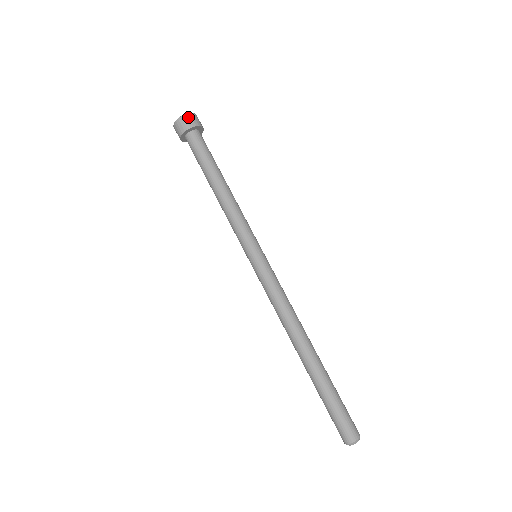
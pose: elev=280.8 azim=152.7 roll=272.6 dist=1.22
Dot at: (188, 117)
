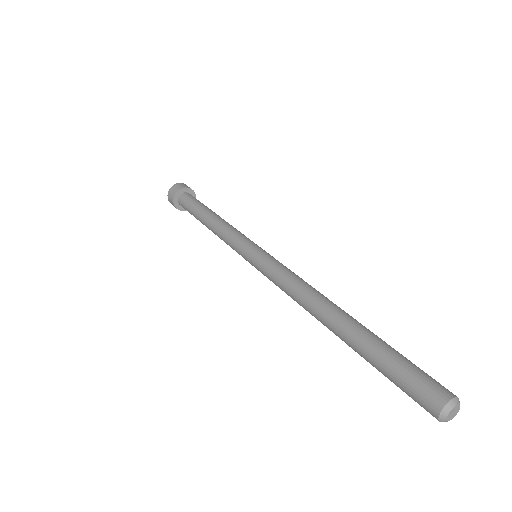
Dot at: occluded
